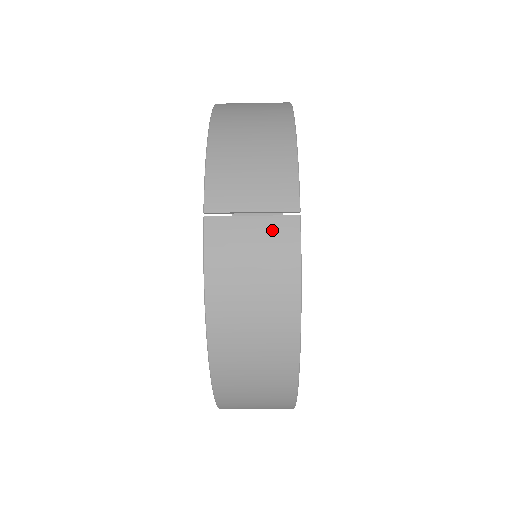
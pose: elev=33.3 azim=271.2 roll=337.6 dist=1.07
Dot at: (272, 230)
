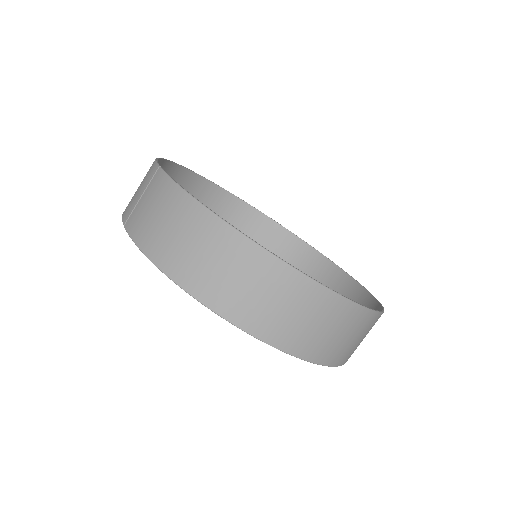
Dot at: (151, 188)
